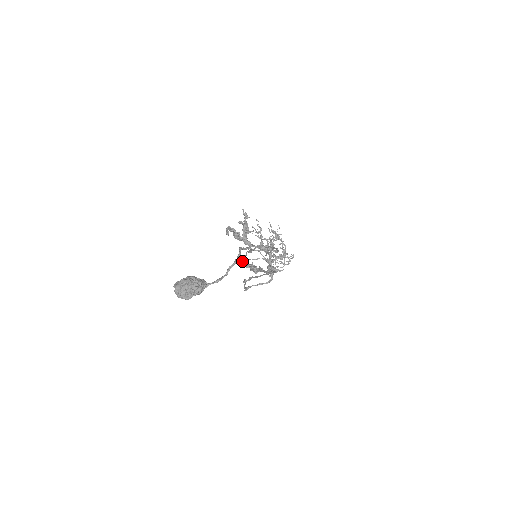
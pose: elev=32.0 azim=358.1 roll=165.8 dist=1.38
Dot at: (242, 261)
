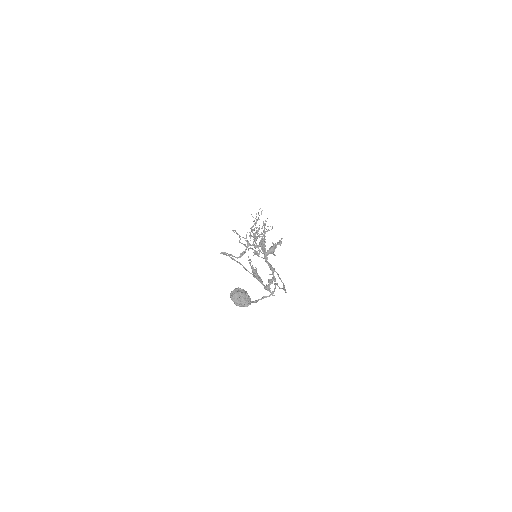
Dot at: (240, 242)
